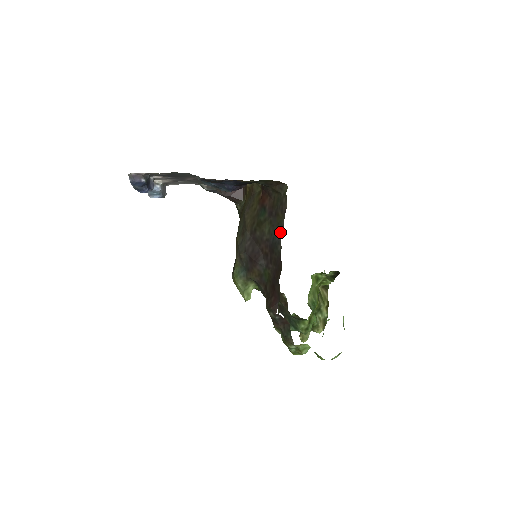
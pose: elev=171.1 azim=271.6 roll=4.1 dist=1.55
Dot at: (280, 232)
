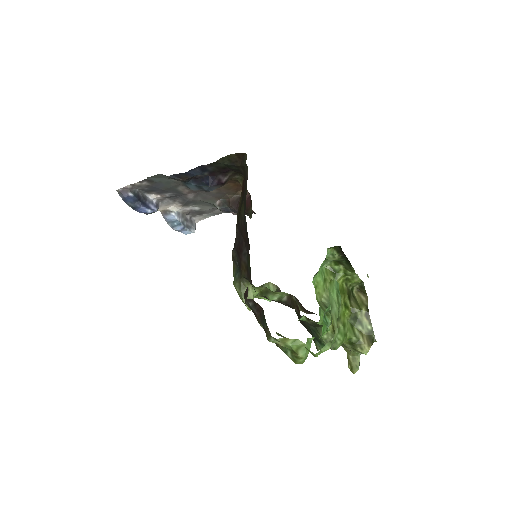
Dot at: (245, 205)
